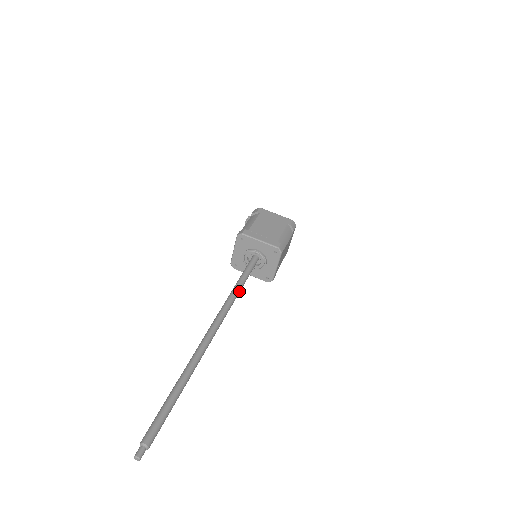
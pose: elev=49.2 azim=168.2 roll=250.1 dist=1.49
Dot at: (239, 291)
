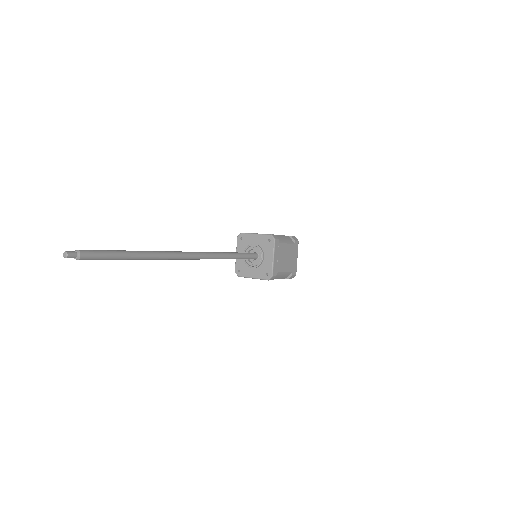
Dot at: (227, 255)
